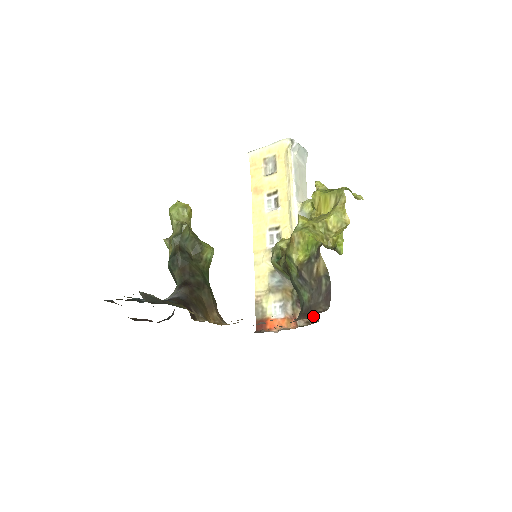
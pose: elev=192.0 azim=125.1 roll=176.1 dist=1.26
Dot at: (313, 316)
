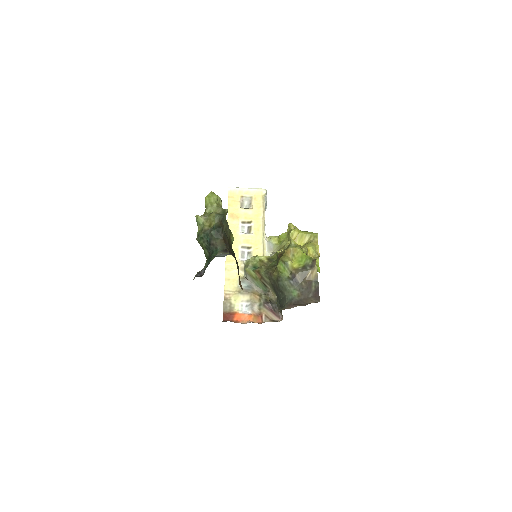
Dot at: (277, 316)
